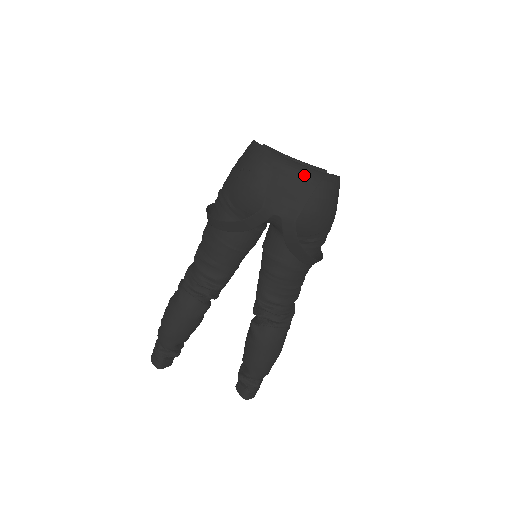
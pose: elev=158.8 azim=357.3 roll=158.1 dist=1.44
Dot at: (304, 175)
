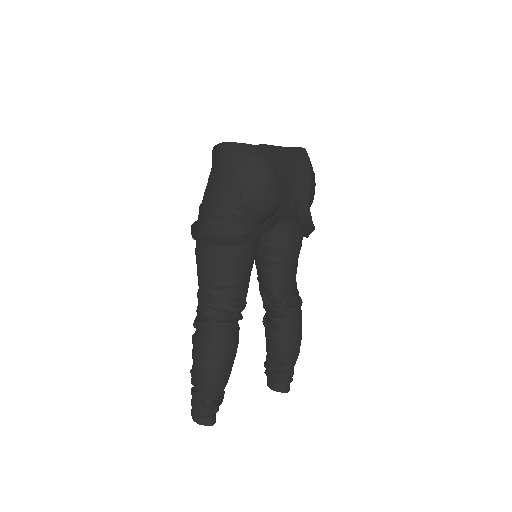
Dot at: (296, 155)
